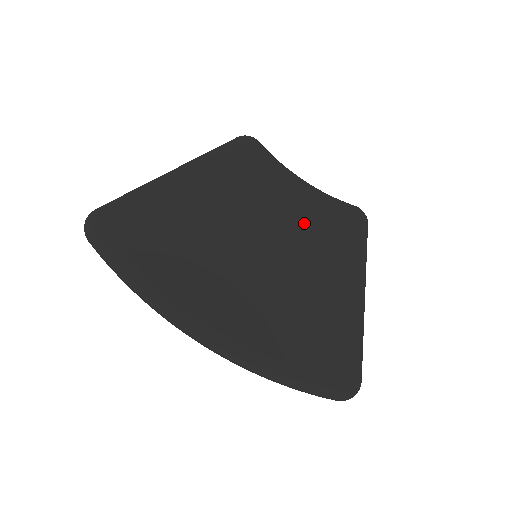
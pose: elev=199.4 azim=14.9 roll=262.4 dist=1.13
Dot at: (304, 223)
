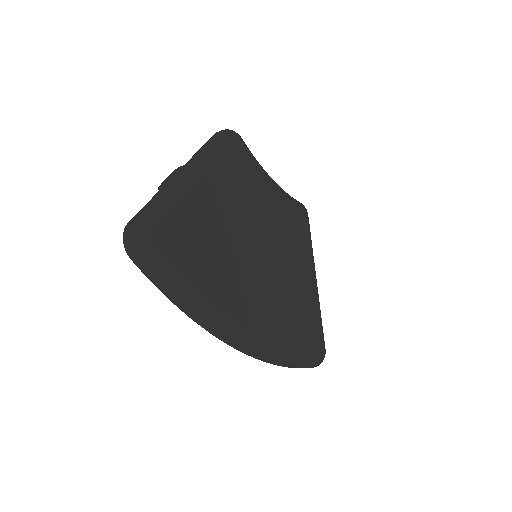
Dot at: (282, 222)
